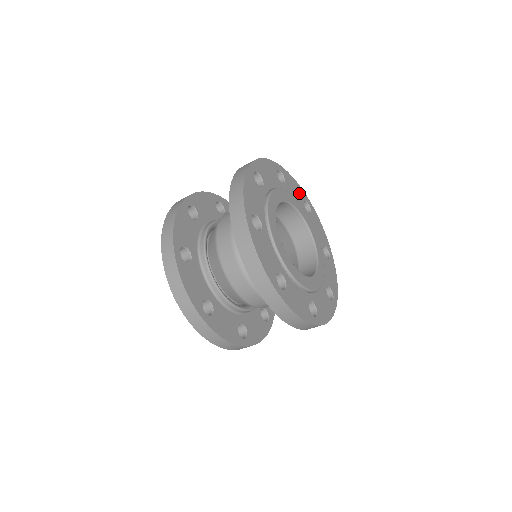
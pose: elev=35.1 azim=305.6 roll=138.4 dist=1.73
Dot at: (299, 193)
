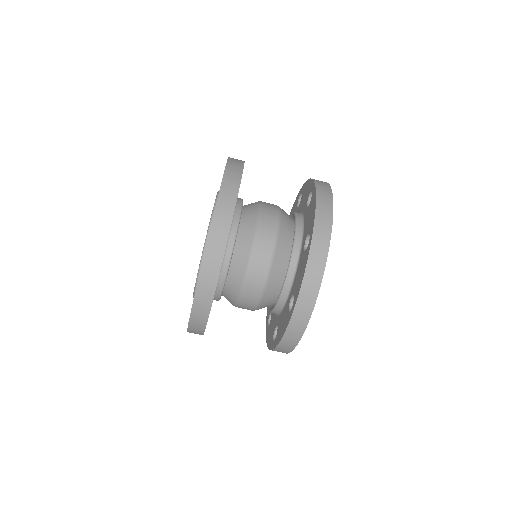
Dot at: occluded
